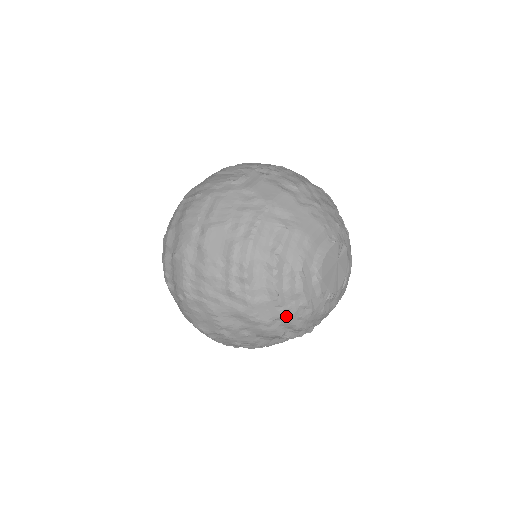
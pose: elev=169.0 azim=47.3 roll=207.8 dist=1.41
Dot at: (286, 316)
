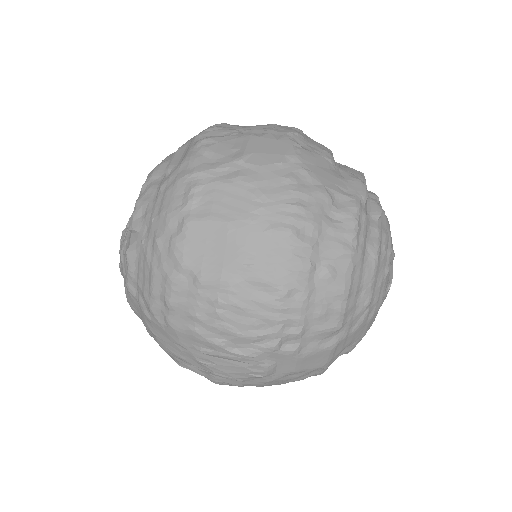
Dot at: occluded
